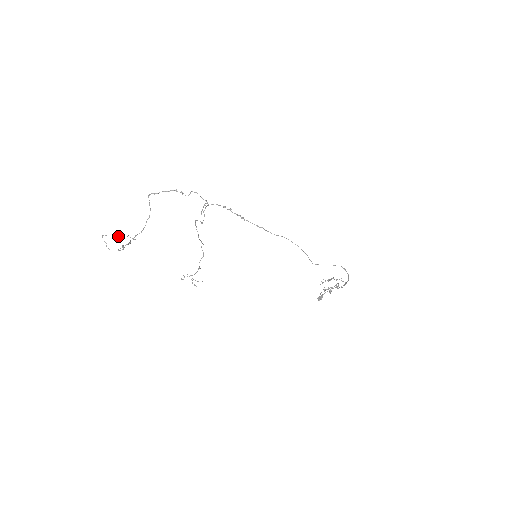
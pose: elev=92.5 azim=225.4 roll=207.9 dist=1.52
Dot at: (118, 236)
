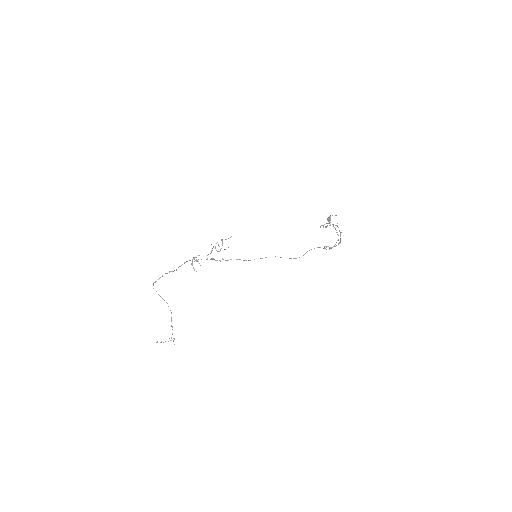
Dot at: occluded
